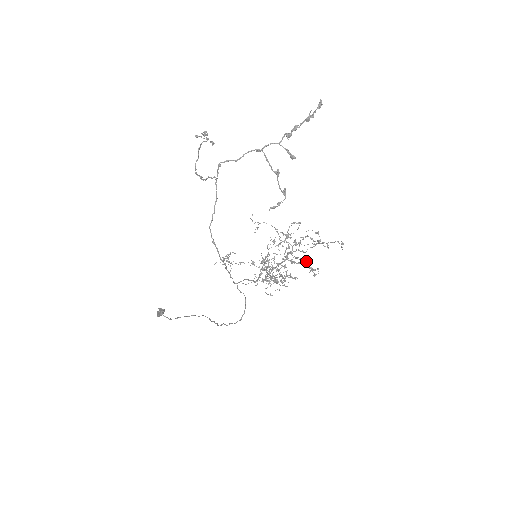
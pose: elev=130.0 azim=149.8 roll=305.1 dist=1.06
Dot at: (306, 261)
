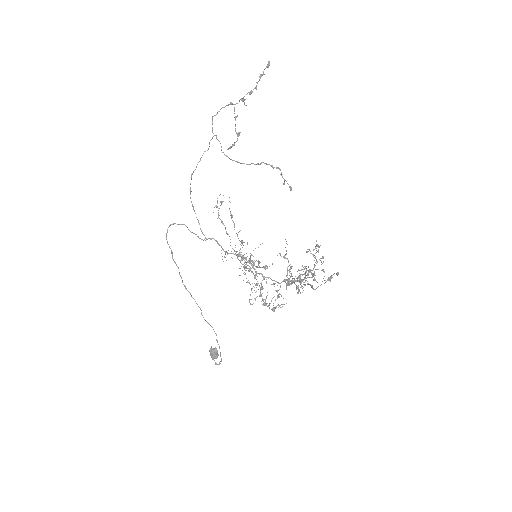
Dot at: (289, 270)
